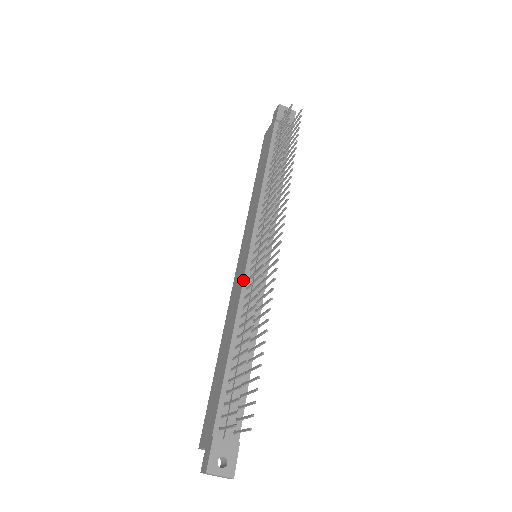
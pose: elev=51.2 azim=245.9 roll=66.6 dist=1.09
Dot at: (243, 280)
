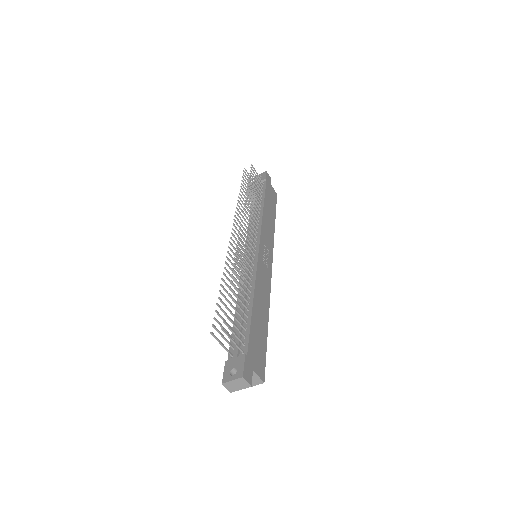
Dot at: (241, 271)
